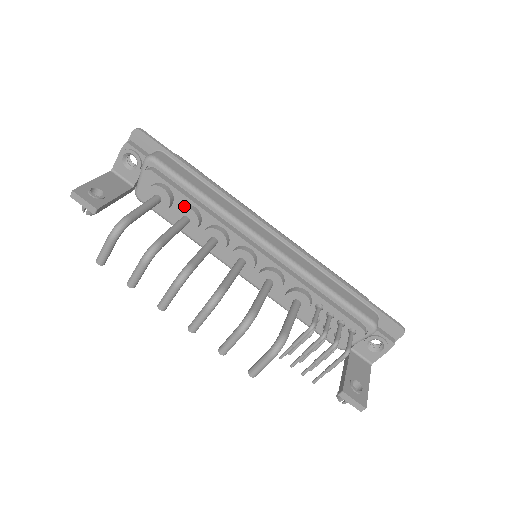
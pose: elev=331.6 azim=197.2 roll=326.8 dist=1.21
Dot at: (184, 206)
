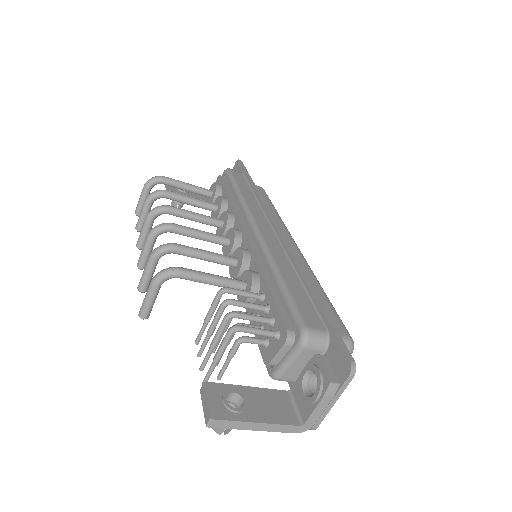
Dot at: (220, 196)
